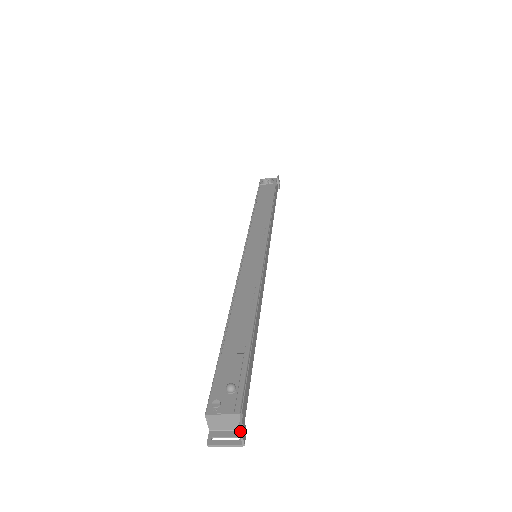
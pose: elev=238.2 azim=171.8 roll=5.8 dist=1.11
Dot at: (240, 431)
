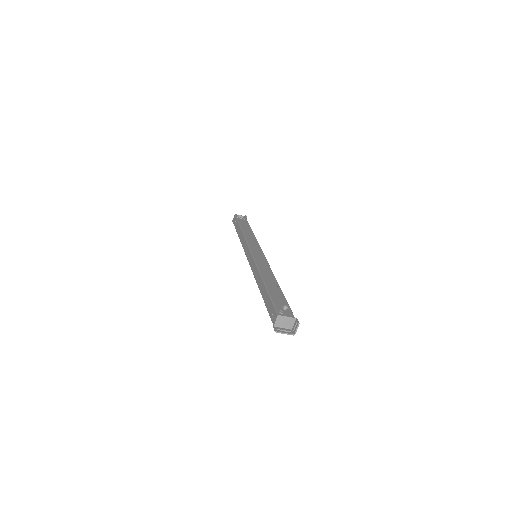
Dot at: (298, 325)
